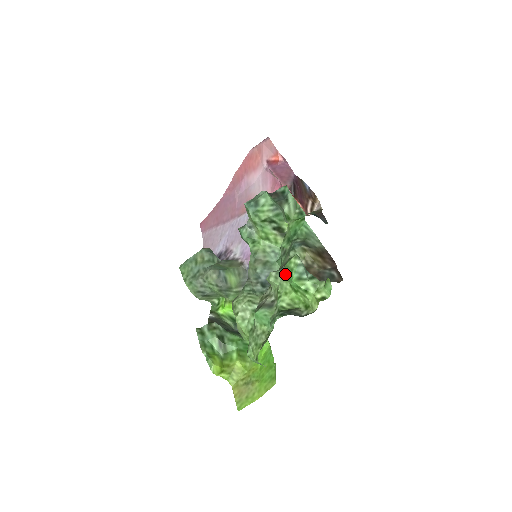
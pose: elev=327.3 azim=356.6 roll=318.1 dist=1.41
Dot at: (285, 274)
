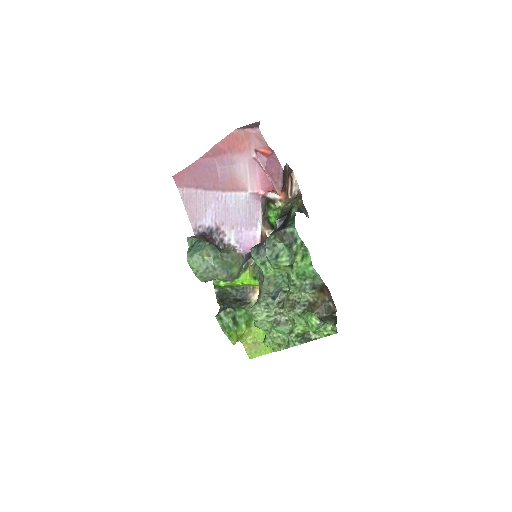
Dot at: (302, 316)
